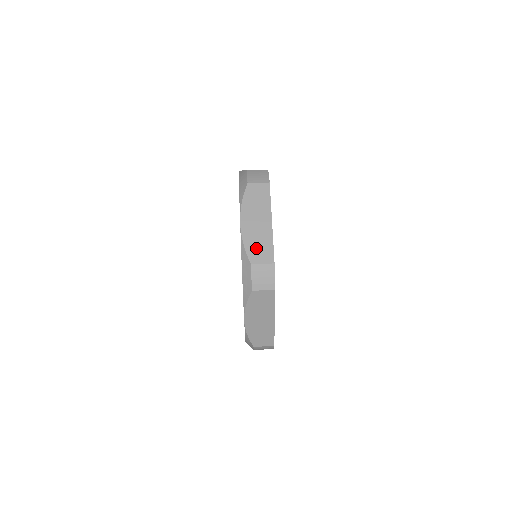
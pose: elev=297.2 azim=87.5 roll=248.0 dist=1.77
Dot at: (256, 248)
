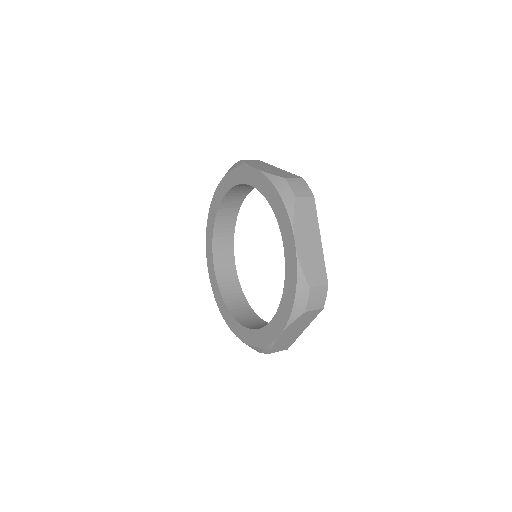
Dot at: occluded
